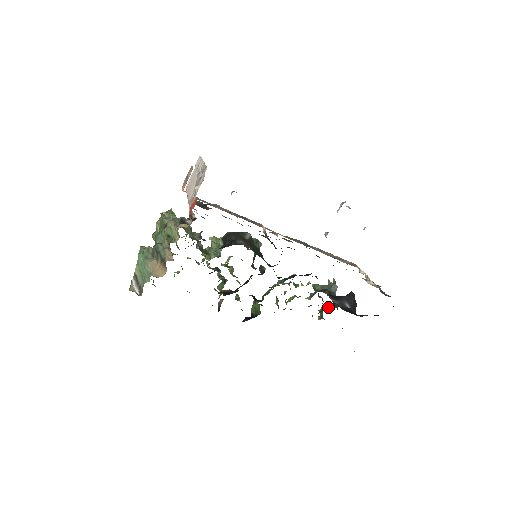
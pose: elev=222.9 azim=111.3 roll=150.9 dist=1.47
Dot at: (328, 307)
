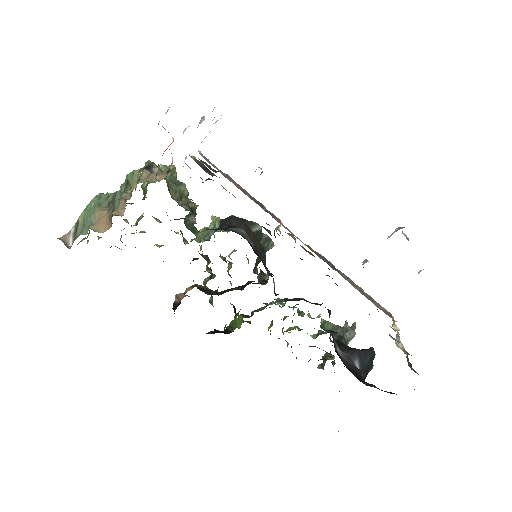
Dot at: (333, 356)
